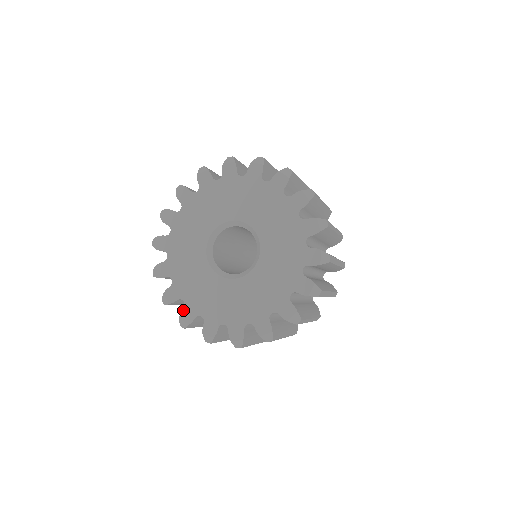
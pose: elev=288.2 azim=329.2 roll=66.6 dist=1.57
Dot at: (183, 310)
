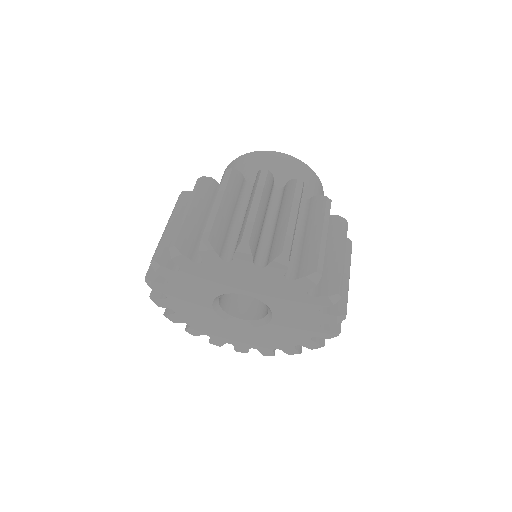
Dot at: (235, 348)
